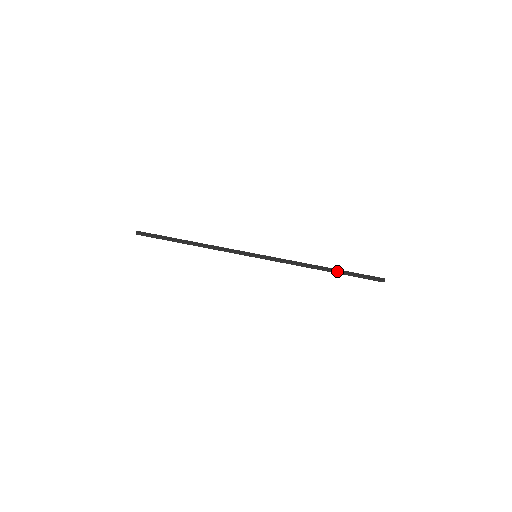
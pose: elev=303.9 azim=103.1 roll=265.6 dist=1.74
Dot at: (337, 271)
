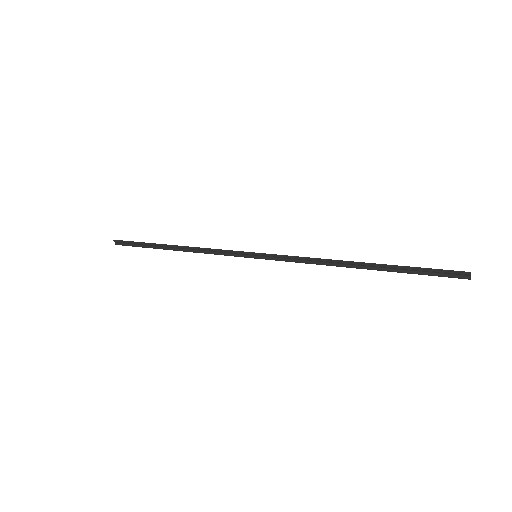
Dot at: (381, 267)
